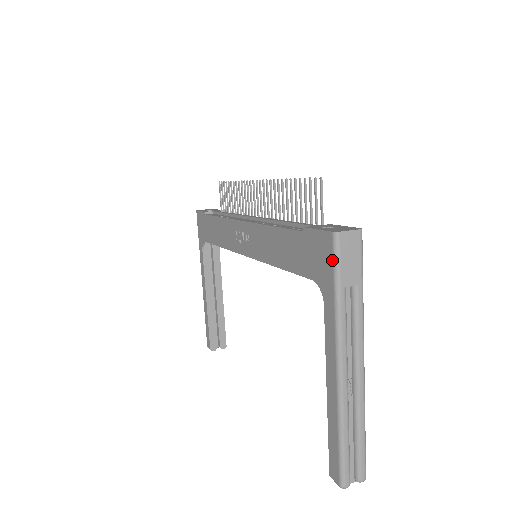
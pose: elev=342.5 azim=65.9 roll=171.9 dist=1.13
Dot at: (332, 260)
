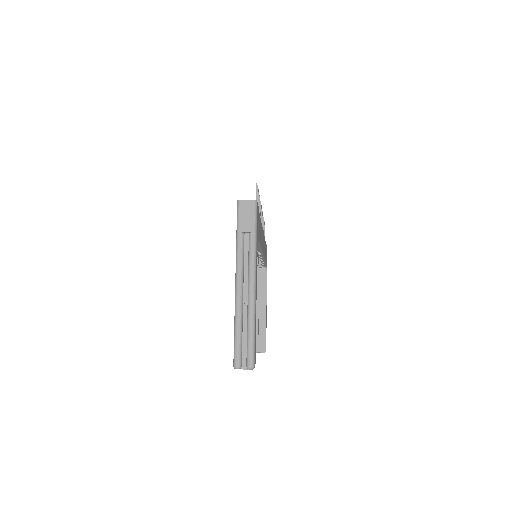
Dot at: (237, 217)
